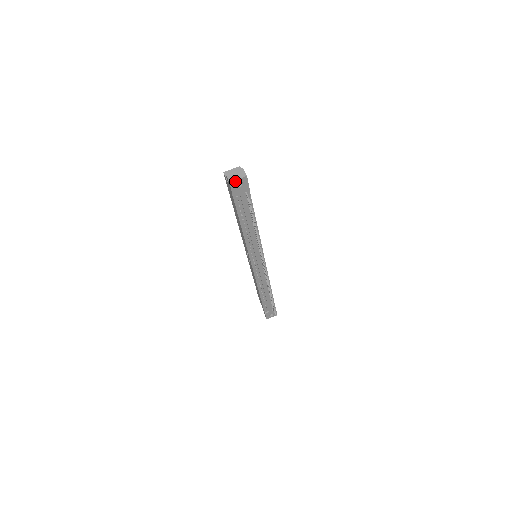
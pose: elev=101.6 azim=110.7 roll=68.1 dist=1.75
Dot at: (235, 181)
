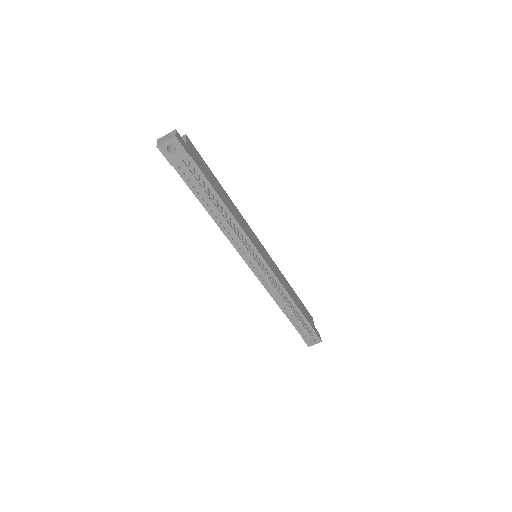
Dot at: (164, 144)
